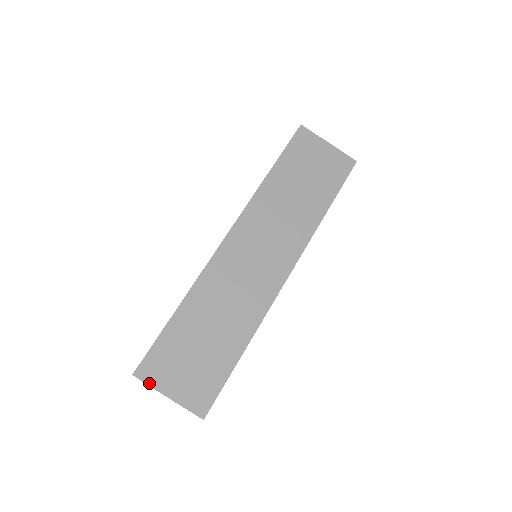
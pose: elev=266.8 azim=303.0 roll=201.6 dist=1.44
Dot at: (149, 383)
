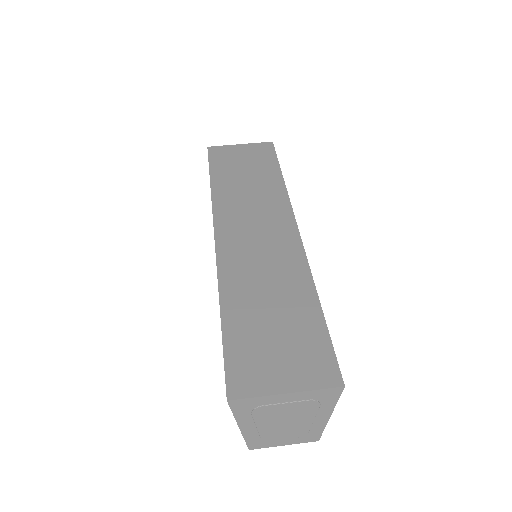
Dot at: (253, 395)
